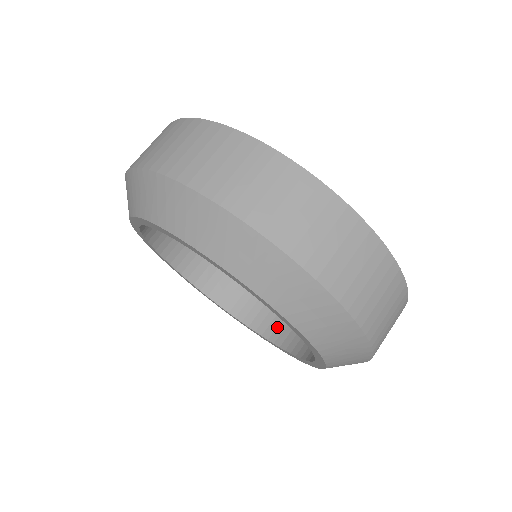
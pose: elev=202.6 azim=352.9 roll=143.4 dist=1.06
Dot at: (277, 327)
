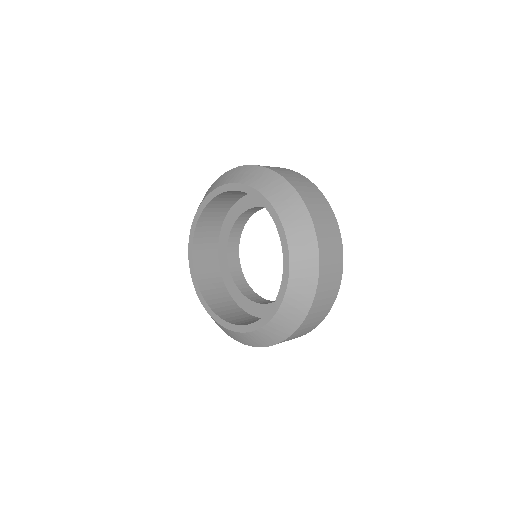
Dot at: (214, 299)
